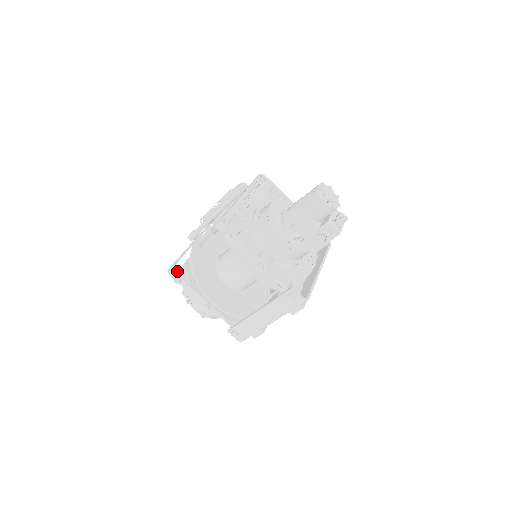
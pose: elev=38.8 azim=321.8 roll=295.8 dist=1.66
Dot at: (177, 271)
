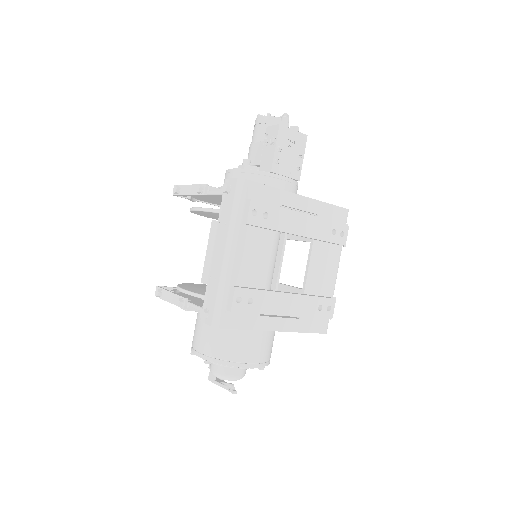
Dot at: occluded
